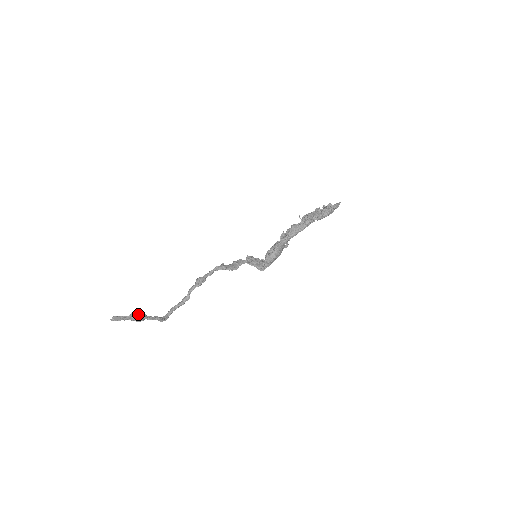
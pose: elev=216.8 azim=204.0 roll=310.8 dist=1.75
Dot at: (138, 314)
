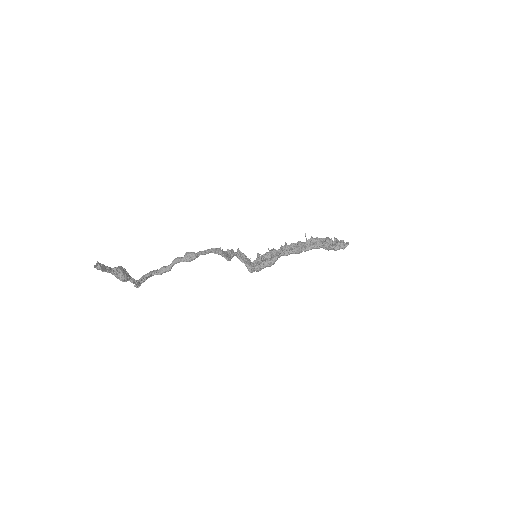
Dot at: (124, 271)
